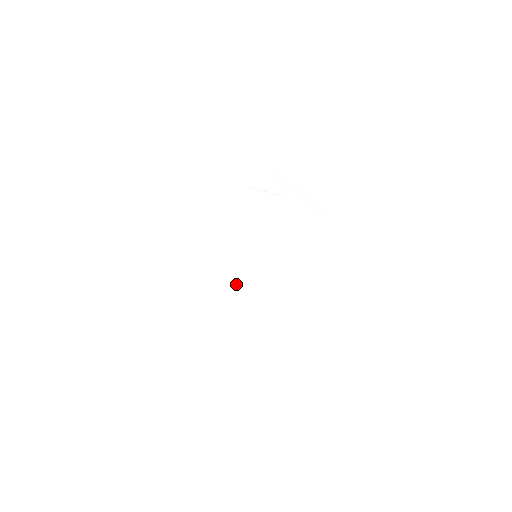
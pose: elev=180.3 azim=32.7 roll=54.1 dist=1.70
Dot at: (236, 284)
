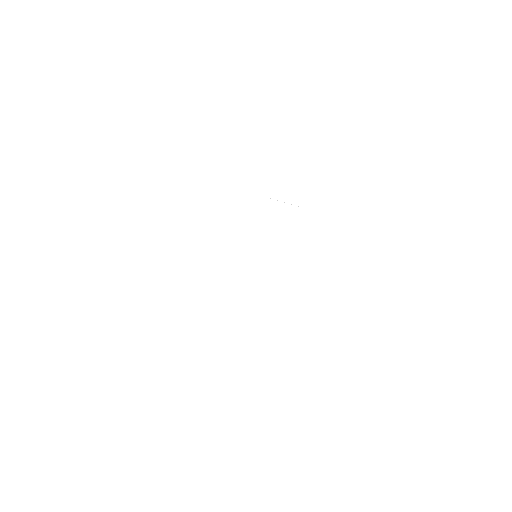
Dot at: (225, 277)
